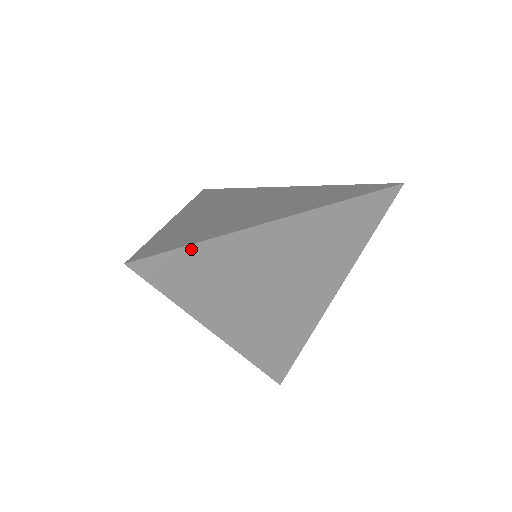
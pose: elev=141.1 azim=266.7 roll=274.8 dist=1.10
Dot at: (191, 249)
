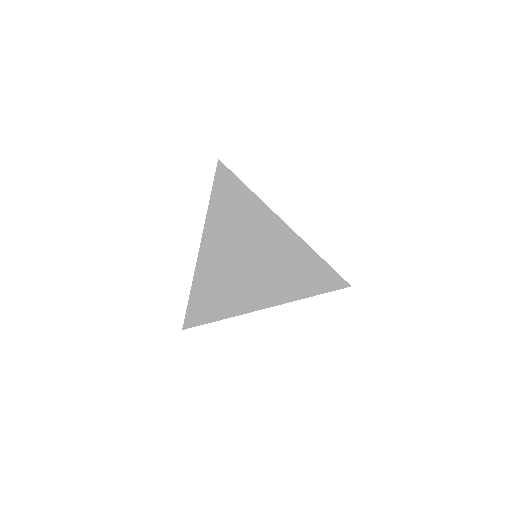
Dot at: (214, 320)
